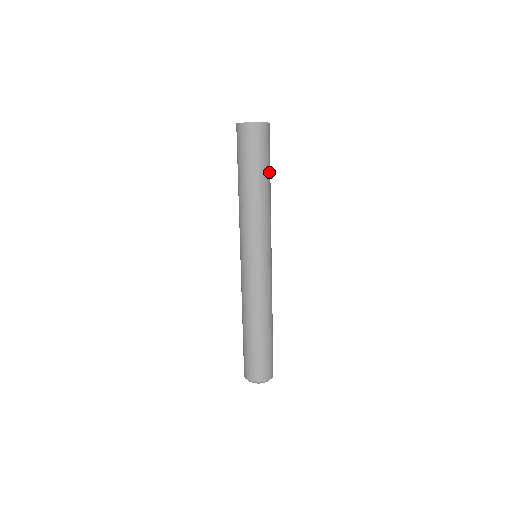
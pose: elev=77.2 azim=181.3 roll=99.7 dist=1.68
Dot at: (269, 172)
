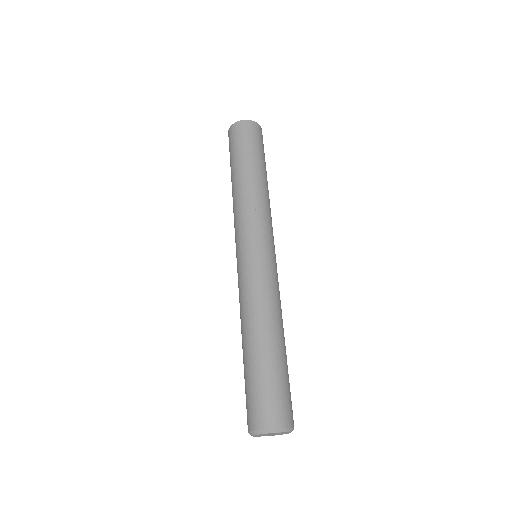
Dot at: occluded
